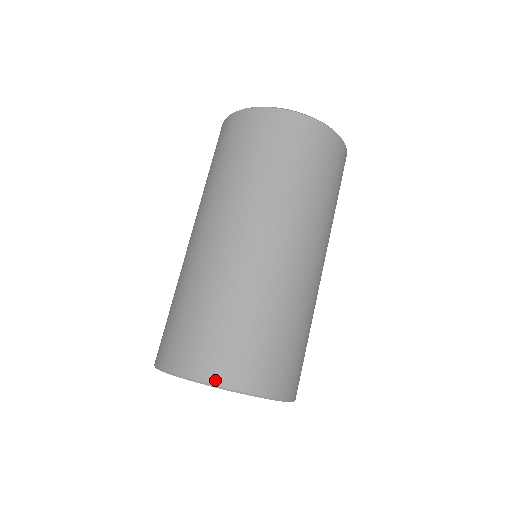
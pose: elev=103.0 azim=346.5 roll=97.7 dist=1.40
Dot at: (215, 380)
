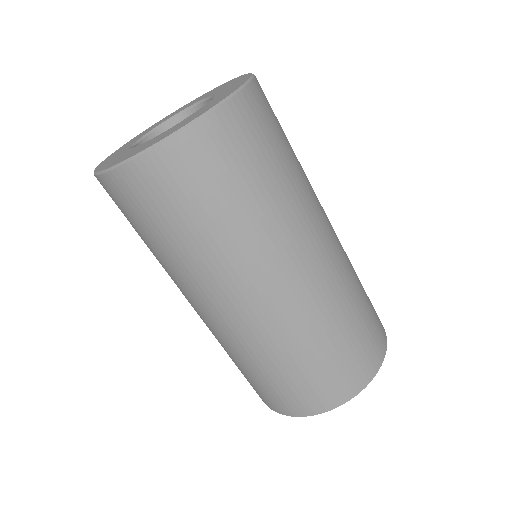
Dot at: (345, 399)
